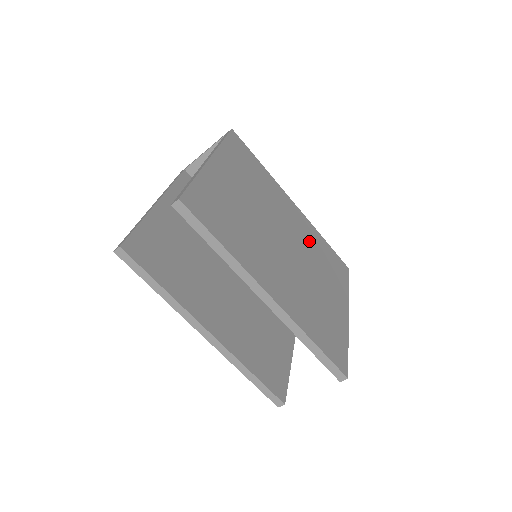
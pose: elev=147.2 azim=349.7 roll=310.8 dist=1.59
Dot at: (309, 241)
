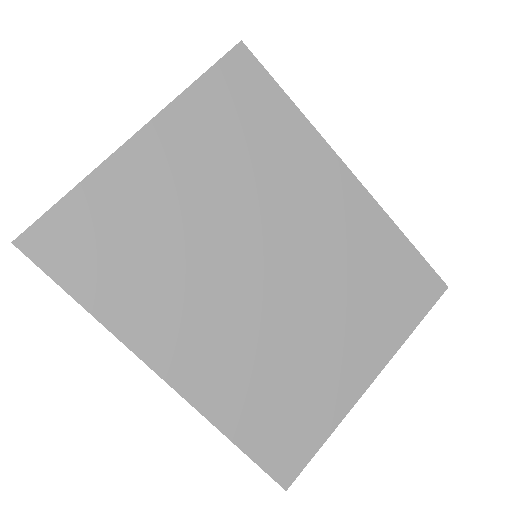
Dot at: (347, 250)
